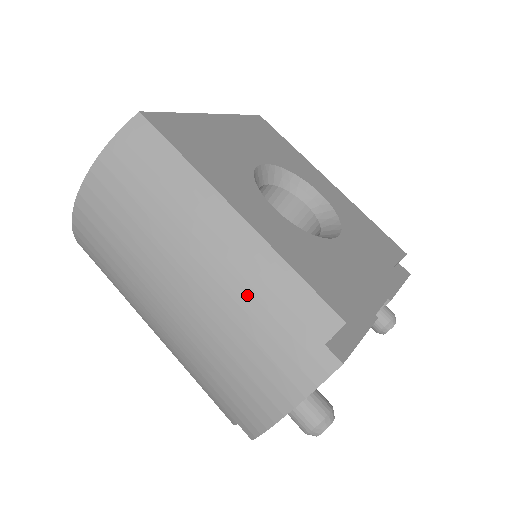
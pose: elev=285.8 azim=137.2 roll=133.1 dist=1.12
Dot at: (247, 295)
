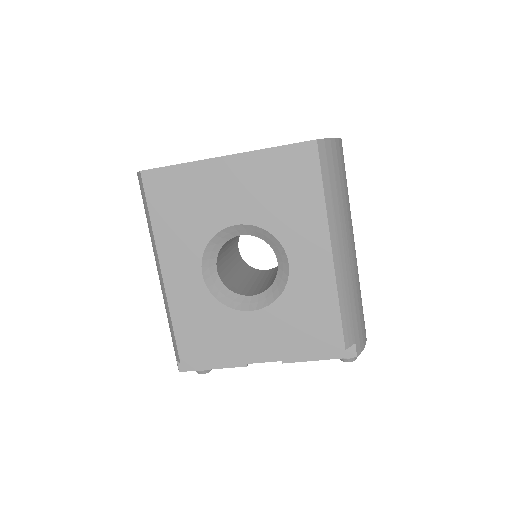
Dot at: occluded
